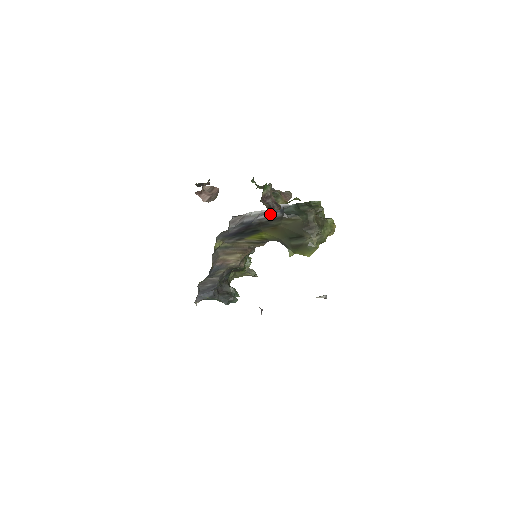
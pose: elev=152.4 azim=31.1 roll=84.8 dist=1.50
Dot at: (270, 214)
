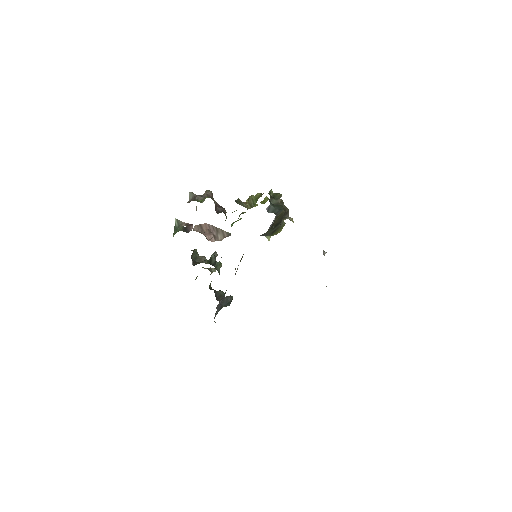
Dot at: occluded
